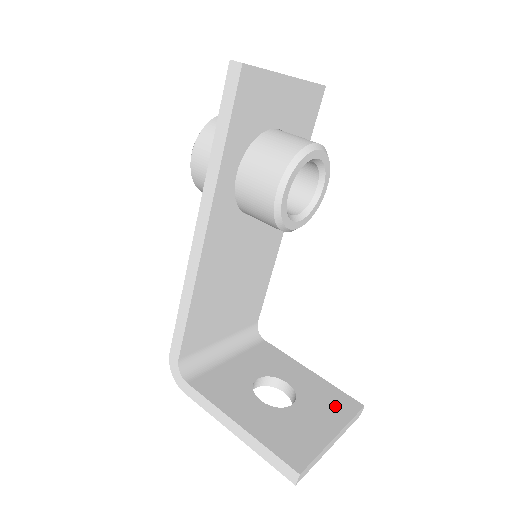
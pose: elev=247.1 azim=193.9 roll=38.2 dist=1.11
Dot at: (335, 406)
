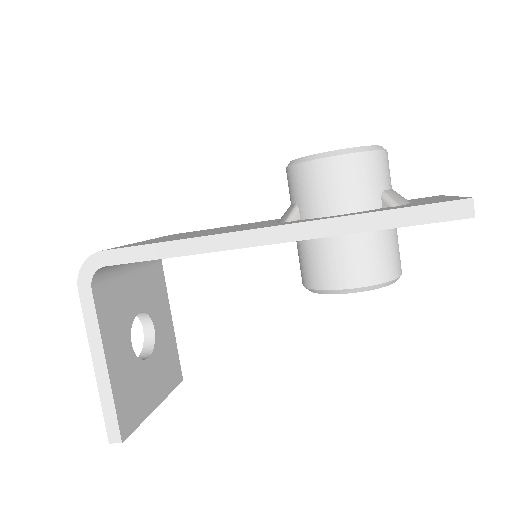
Dot at: (169, 373)
